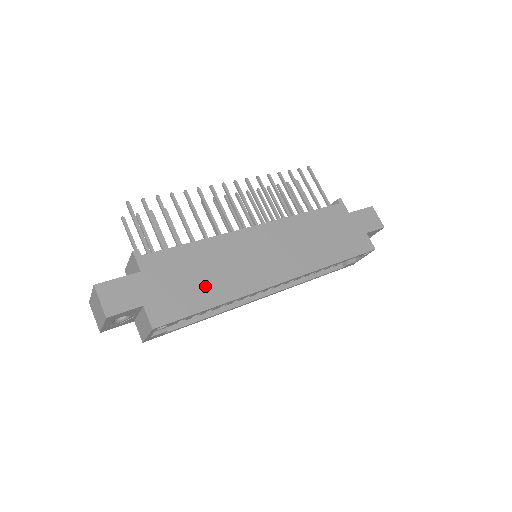
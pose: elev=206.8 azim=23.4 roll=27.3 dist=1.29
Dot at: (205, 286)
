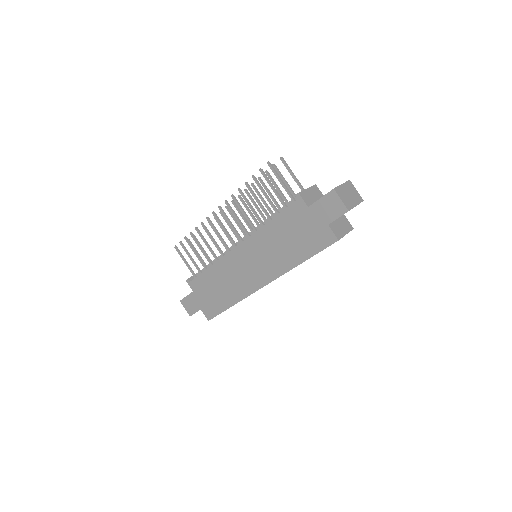
Dot at: (222, 295)
